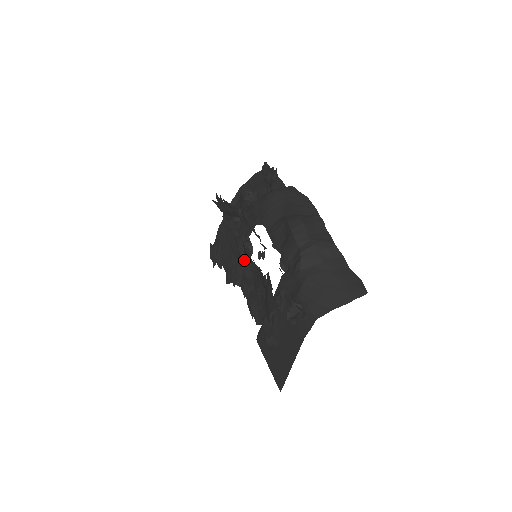
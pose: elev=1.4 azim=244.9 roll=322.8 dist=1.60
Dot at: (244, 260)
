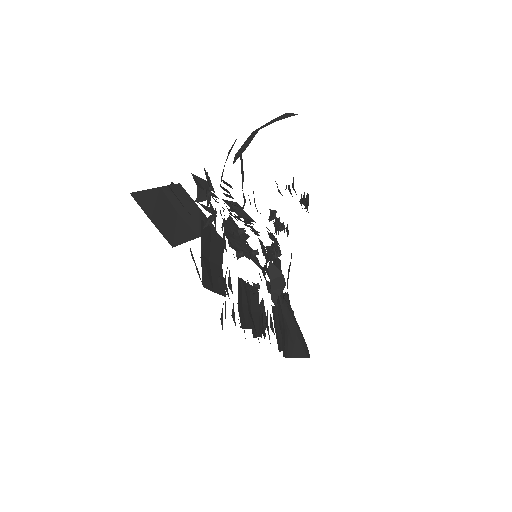
Dot at: occluded
